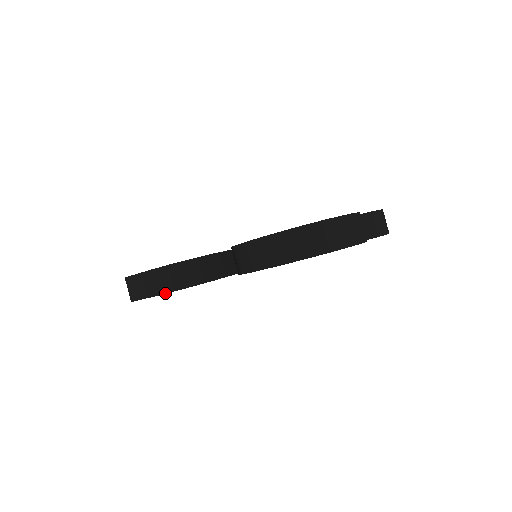
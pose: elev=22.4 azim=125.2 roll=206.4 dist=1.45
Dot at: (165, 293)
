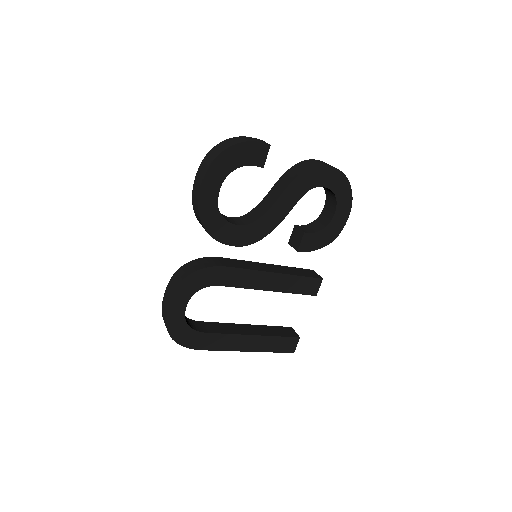
Dot at: (174, 291)
